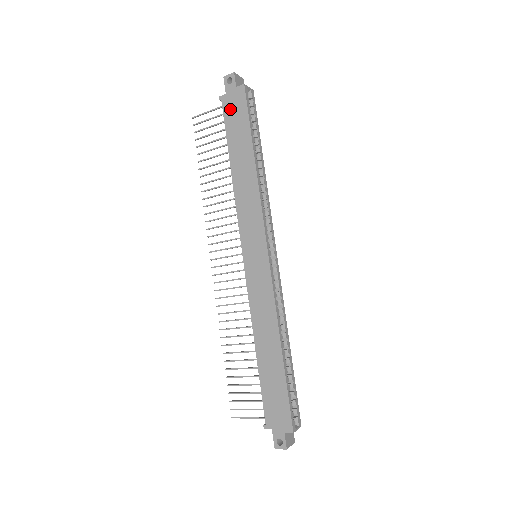
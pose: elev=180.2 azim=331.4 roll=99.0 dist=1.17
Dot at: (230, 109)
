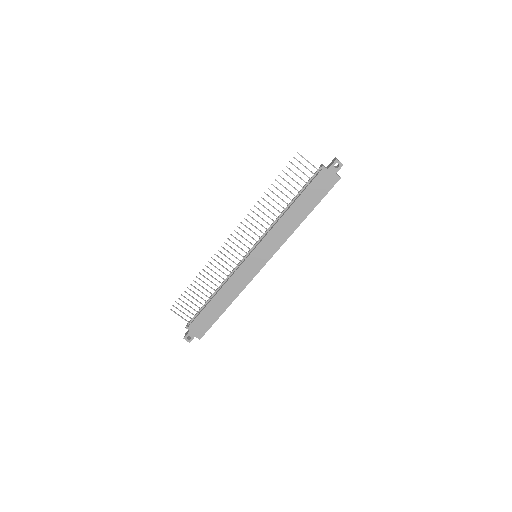
Dot at: (321, 180)
